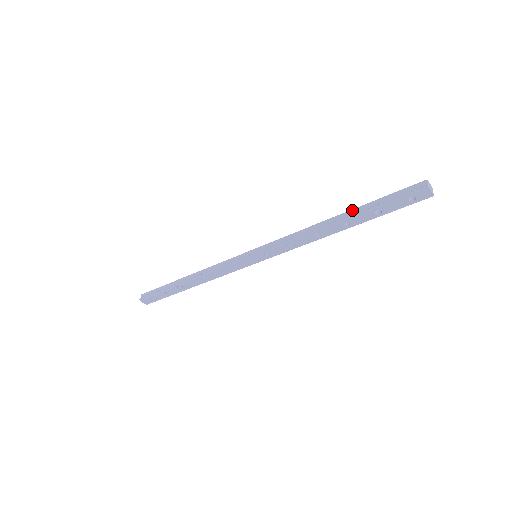
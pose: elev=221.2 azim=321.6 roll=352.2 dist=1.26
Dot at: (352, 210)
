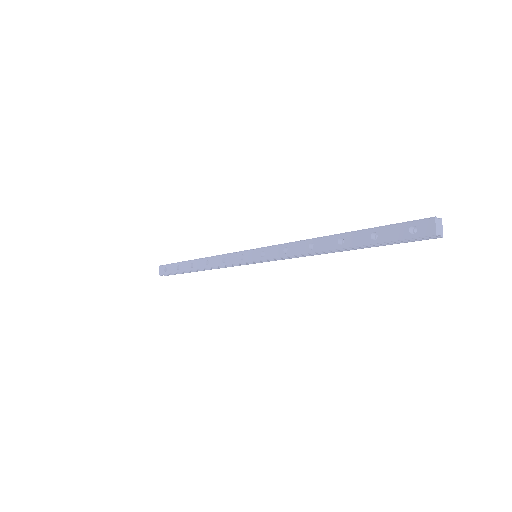
Dot at: occluded
